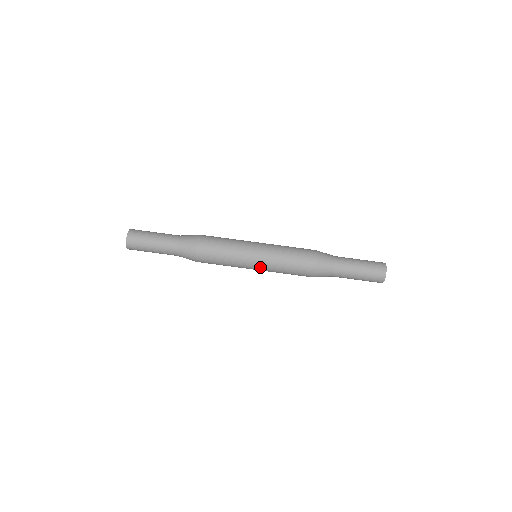
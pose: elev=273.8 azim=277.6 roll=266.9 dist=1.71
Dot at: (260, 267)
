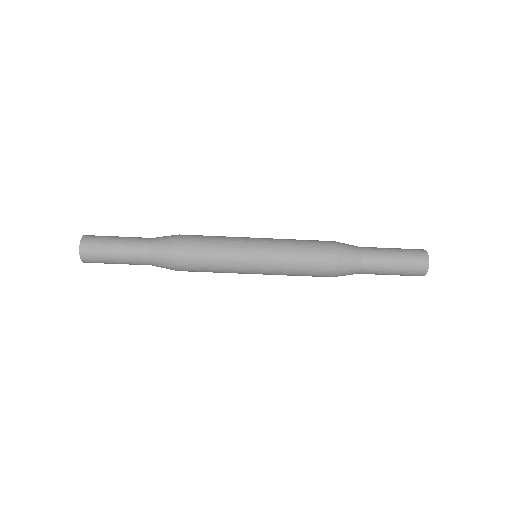
Dot at: (263, 273)
